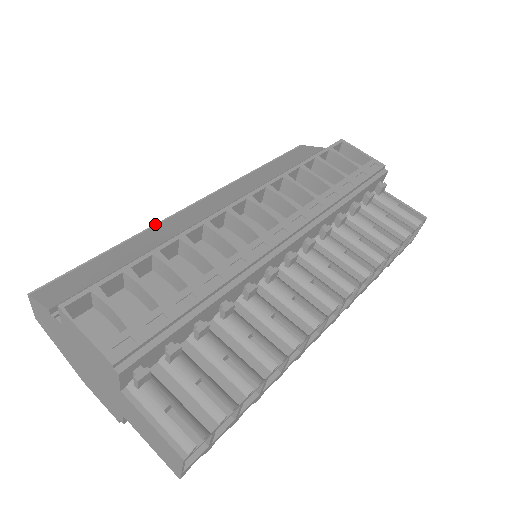
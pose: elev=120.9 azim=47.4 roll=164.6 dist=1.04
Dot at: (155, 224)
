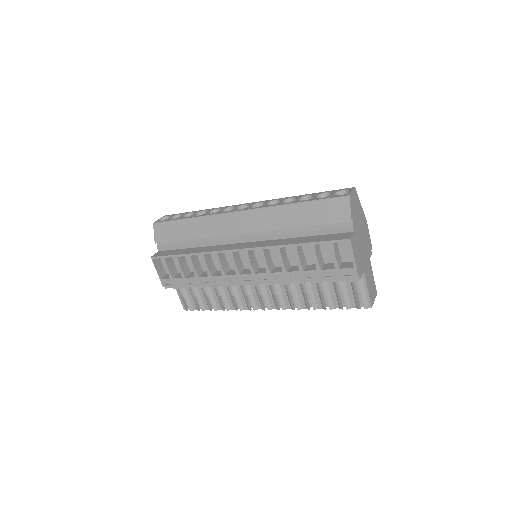
Dot at: (211, 215)
